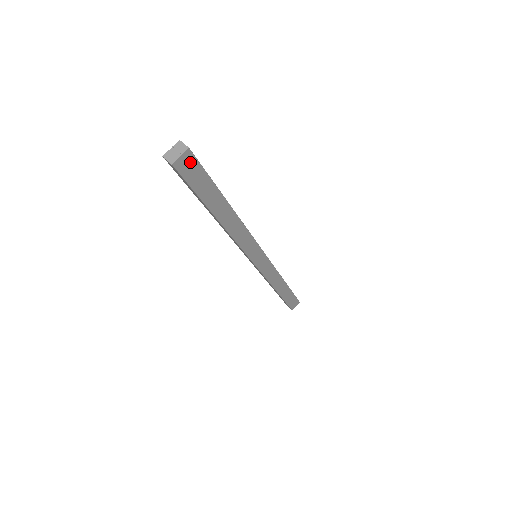
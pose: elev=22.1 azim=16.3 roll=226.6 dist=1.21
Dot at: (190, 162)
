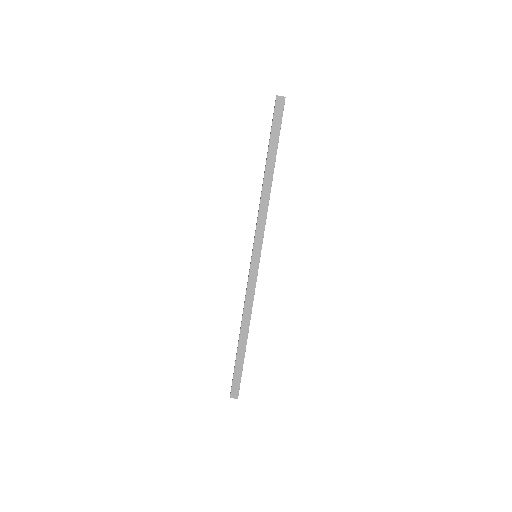
Dot at: occluded
